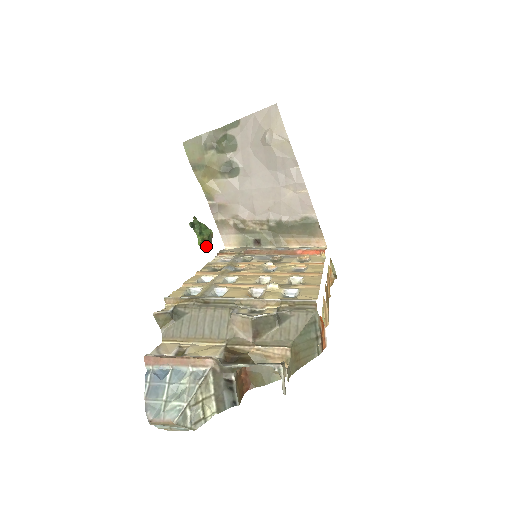
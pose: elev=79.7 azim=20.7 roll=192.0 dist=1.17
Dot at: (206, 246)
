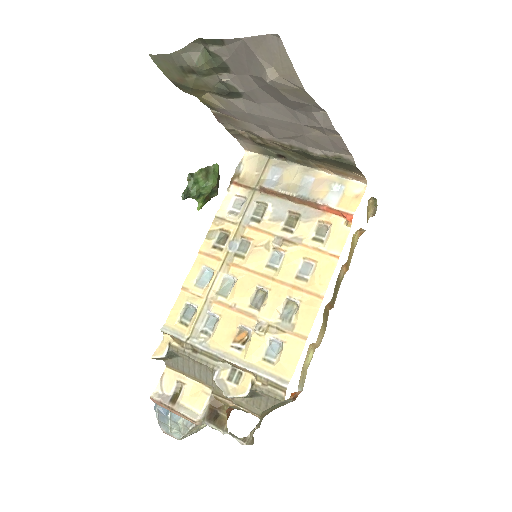
Dot at: occluded
